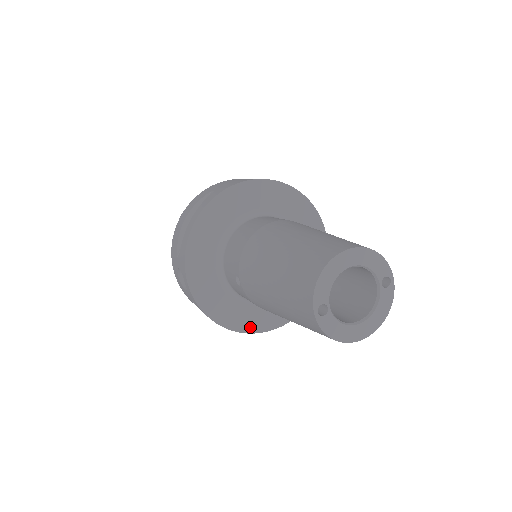
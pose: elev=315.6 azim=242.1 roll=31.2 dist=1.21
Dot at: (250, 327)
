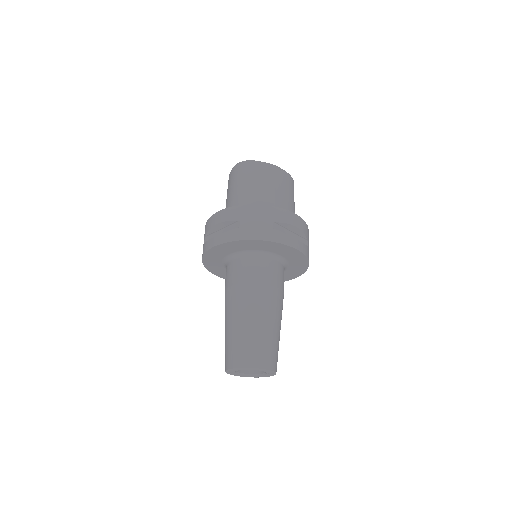
Dot at: occluded
